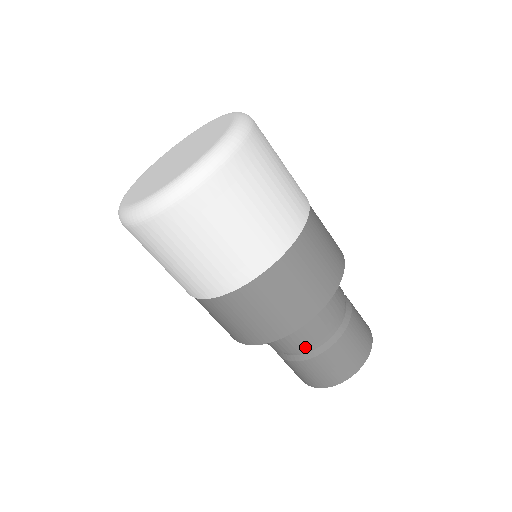
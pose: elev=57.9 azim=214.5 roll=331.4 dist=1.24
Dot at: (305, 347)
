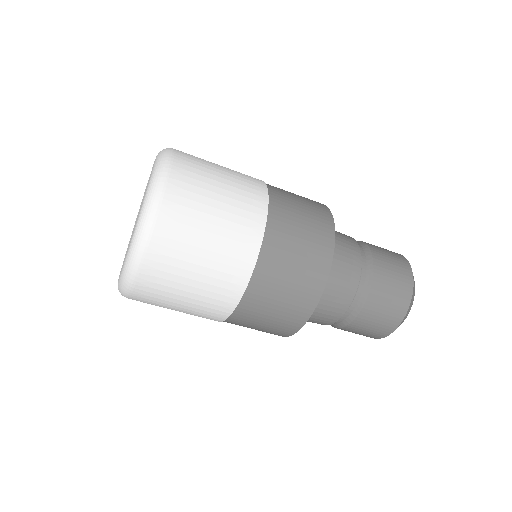
Dot at: (346, 306)
